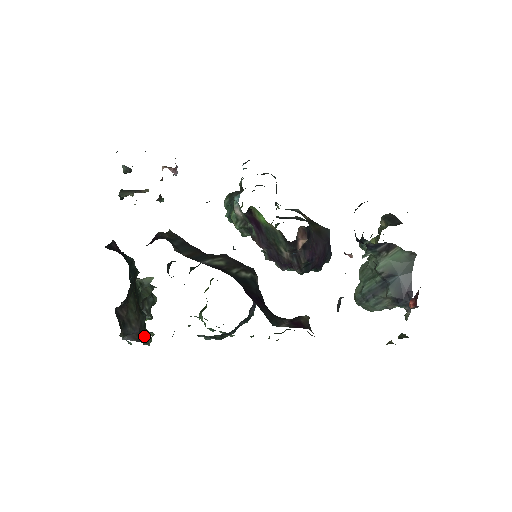
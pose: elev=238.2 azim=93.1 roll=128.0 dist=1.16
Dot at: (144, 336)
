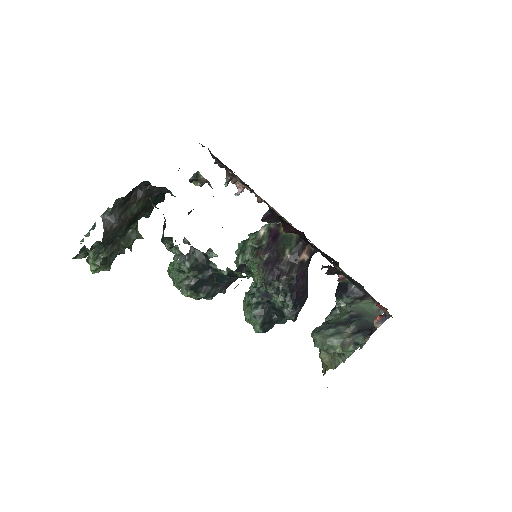
Dot at: (107, 240)
